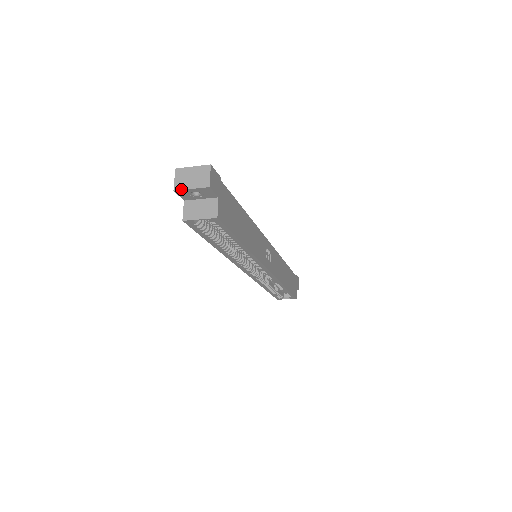
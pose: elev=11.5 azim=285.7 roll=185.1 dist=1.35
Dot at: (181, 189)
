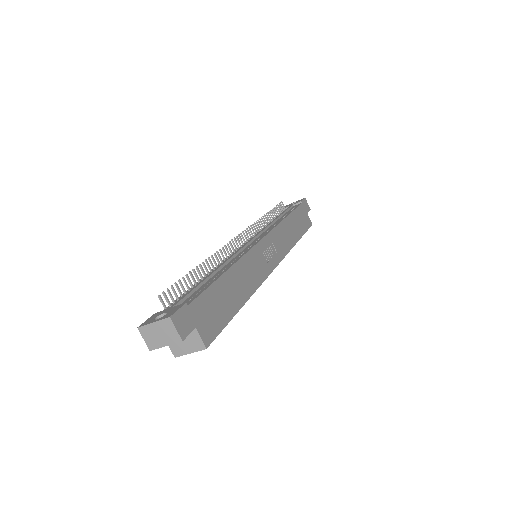
Dot at: (156, 348)
